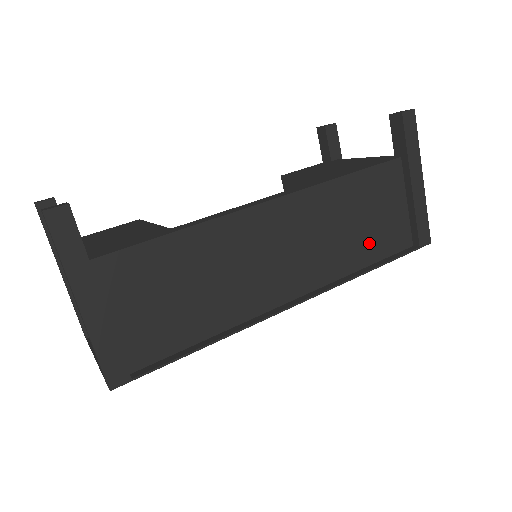
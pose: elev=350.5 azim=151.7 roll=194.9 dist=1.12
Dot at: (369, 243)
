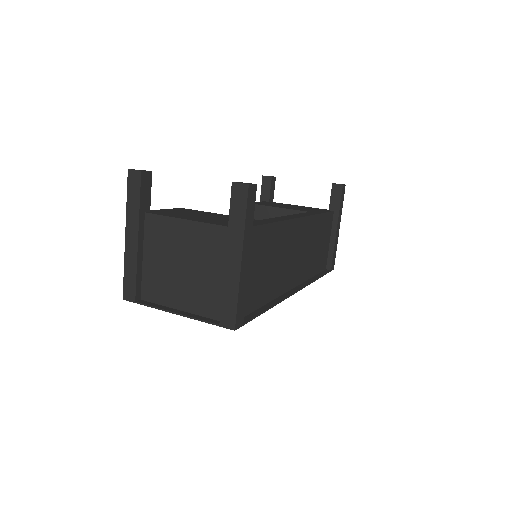
Dot at: (317, 261)
